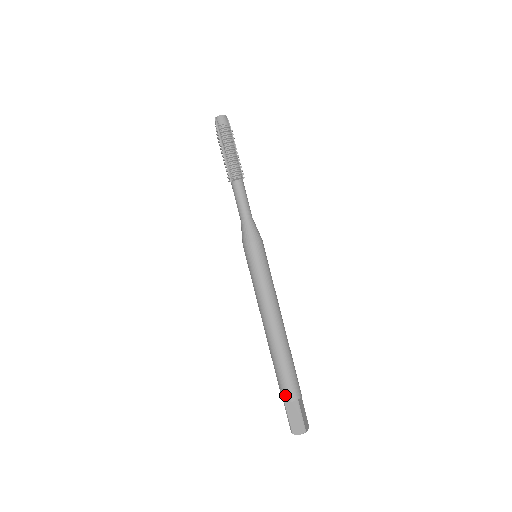
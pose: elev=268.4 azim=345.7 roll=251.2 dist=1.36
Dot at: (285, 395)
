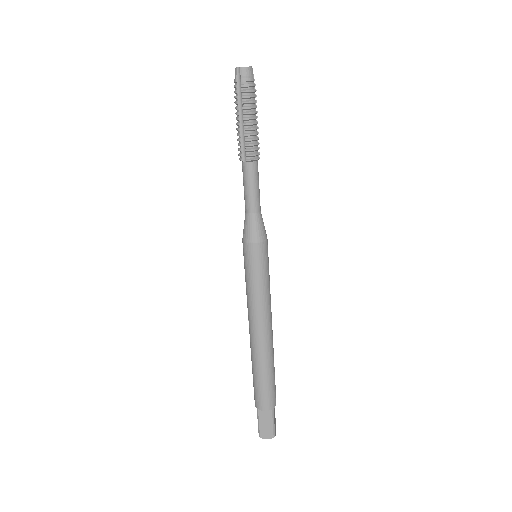
Dot at: (261, 404)
